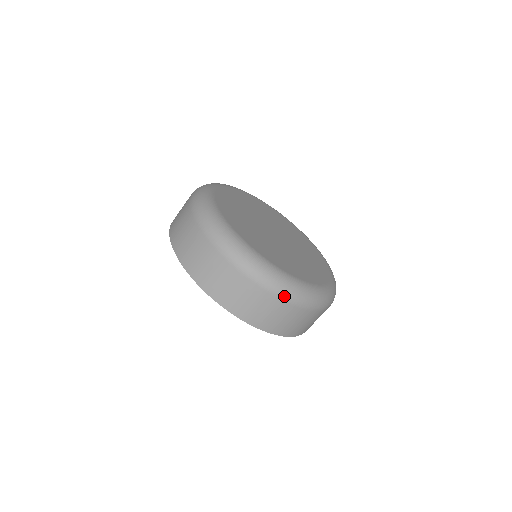
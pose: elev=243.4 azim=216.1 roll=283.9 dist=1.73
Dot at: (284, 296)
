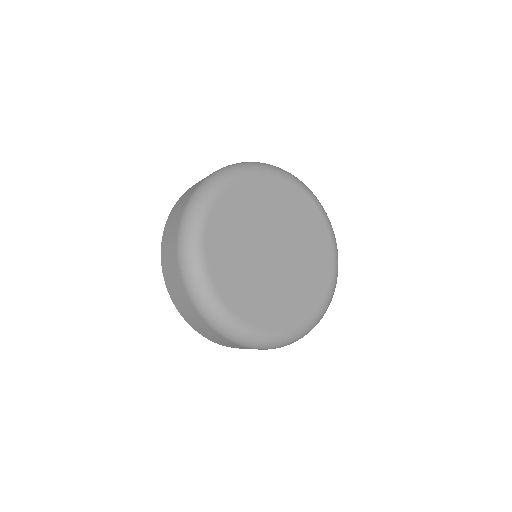
Dot at: (201, 313)
